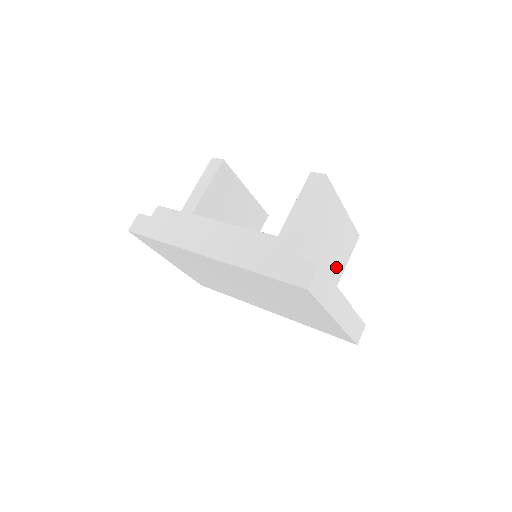
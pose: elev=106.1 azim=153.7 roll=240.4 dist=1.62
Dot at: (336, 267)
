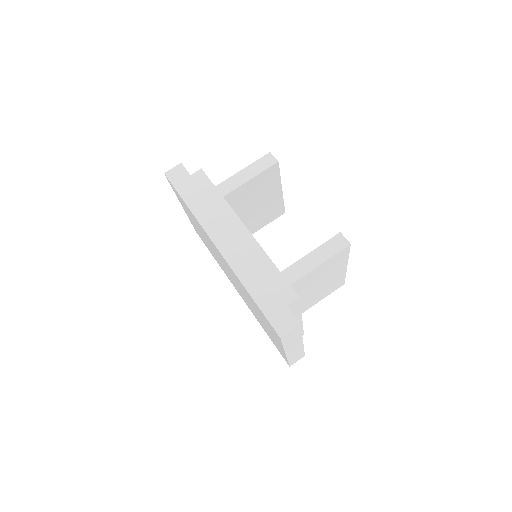
Dot at: (311, 301)
